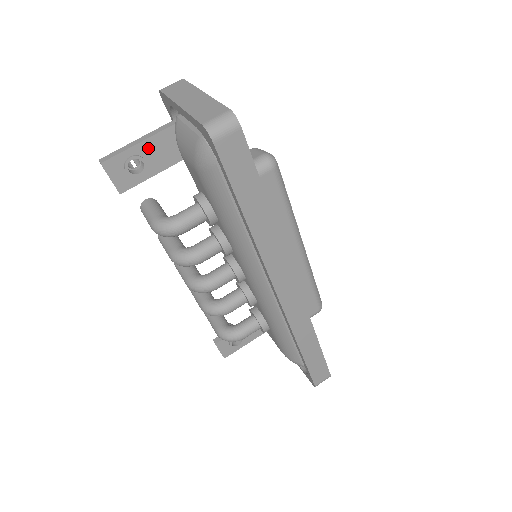
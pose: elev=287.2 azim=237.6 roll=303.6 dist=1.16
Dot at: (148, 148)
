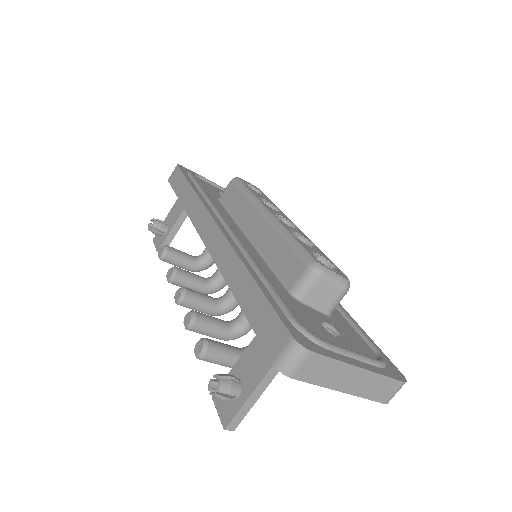
Dot at: occluded
